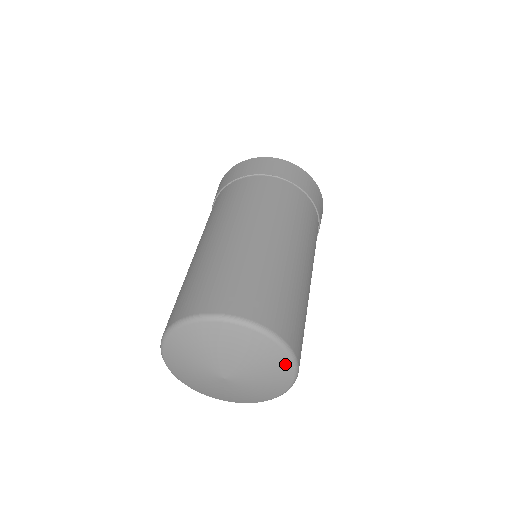
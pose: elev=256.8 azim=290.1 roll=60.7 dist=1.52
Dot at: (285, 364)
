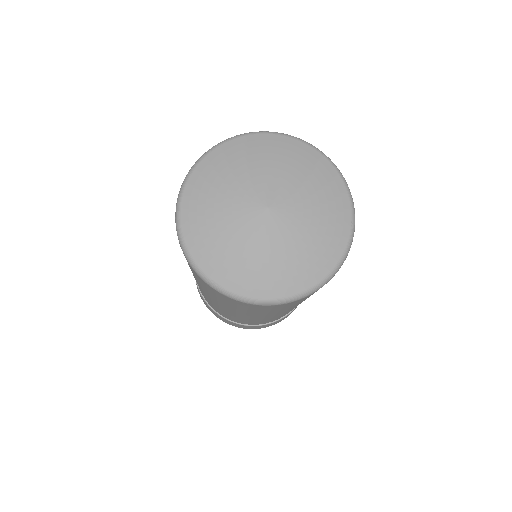
Dot at: (344, 211)
